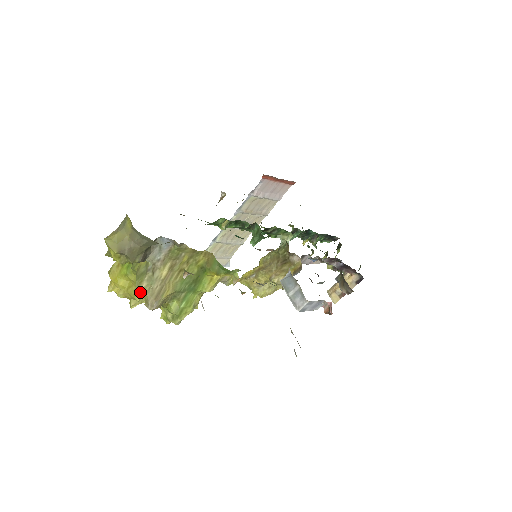
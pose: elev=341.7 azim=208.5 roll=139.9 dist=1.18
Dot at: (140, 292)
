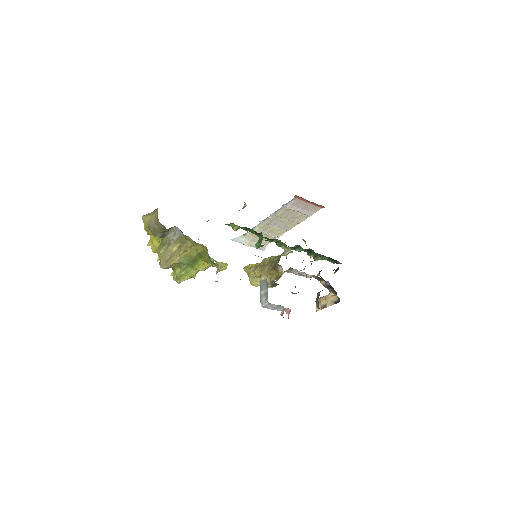
Dot at: (159, 255)
